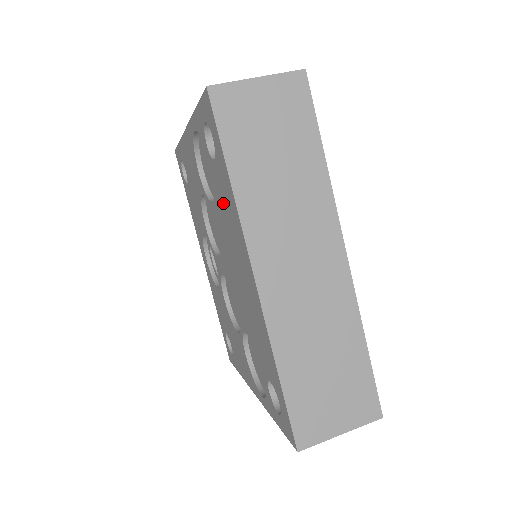
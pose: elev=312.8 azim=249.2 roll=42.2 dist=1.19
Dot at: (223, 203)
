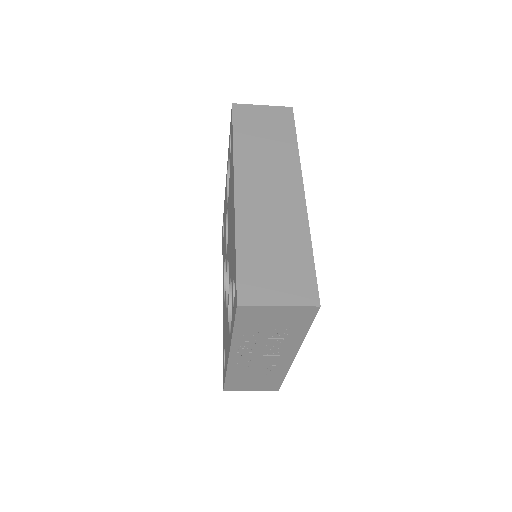
Dot at: occluded
